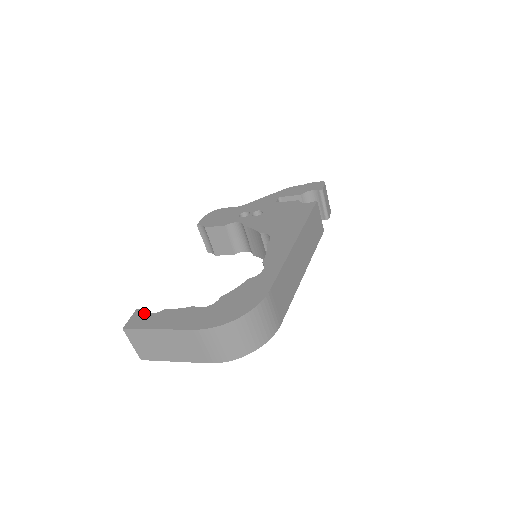
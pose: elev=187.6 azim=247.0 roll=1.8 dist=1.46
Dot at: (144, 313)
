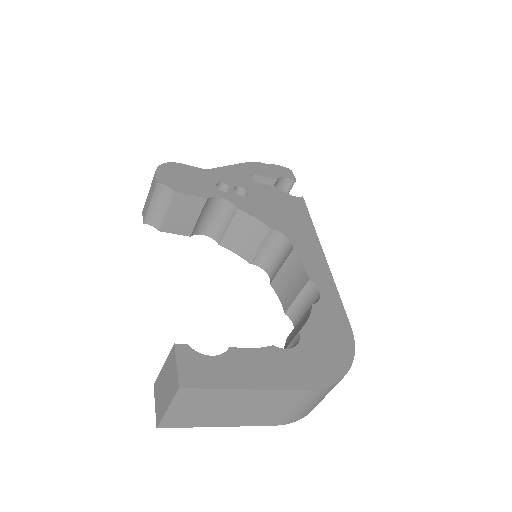
Dot at: (198, 354)
